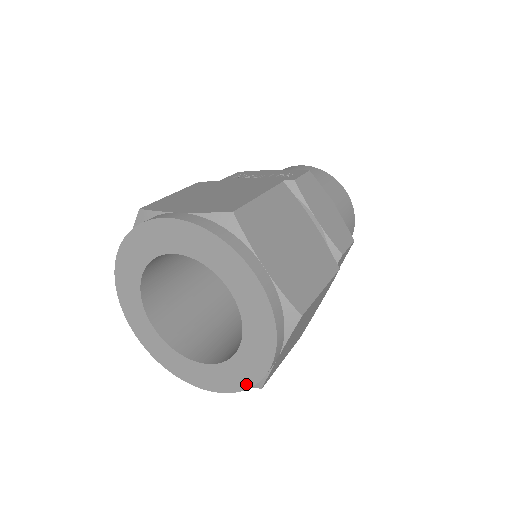
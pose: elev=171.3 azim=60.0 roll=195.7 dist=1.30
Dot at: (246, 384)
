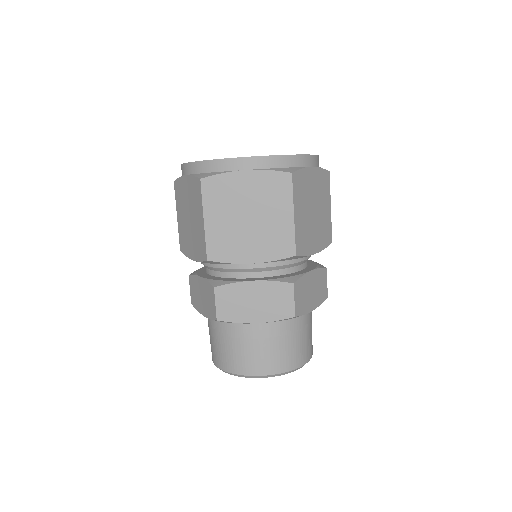
Dot at: (289, 155)
